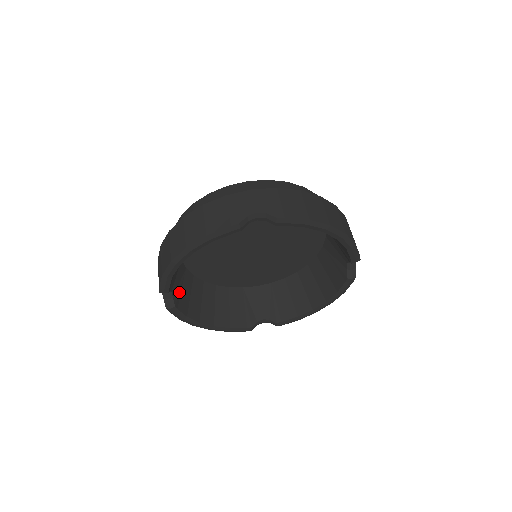
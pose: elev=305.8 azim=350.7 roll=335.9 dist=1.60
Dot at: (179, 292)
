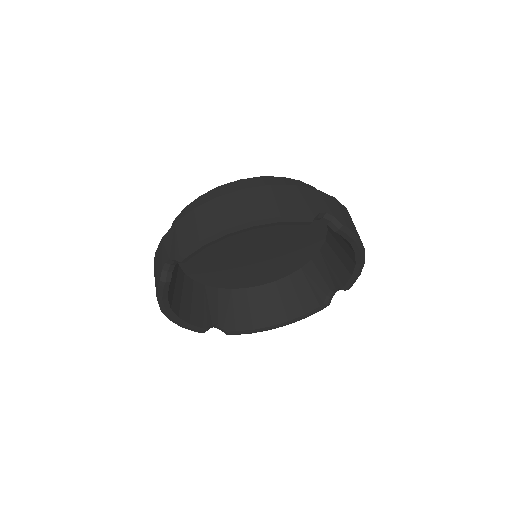
Dot at: (231, 316)
